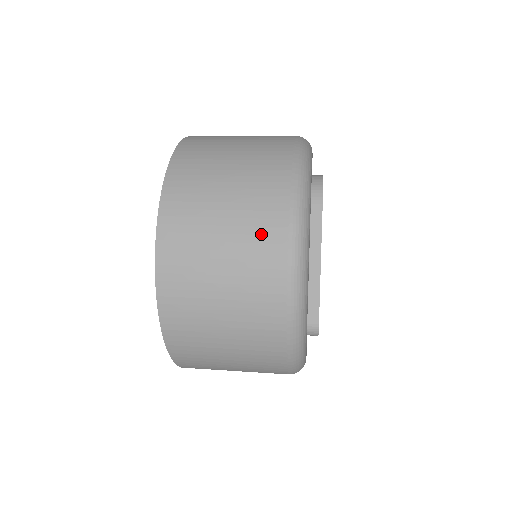
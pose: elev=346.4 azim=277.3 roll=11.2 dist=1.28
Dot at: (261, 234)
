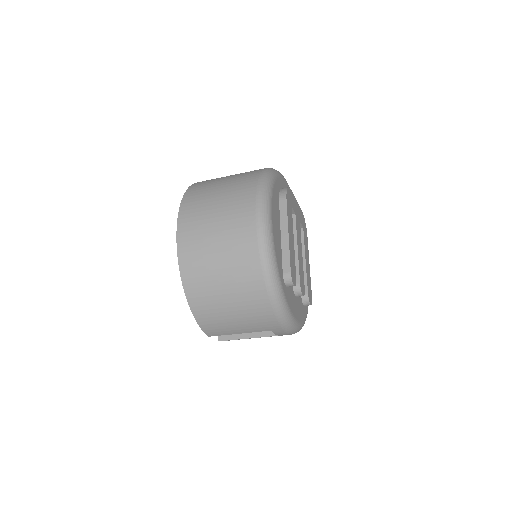
Dot at: (239, 204)
